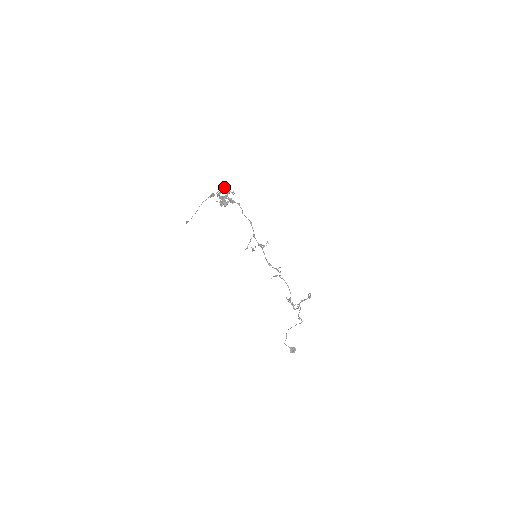
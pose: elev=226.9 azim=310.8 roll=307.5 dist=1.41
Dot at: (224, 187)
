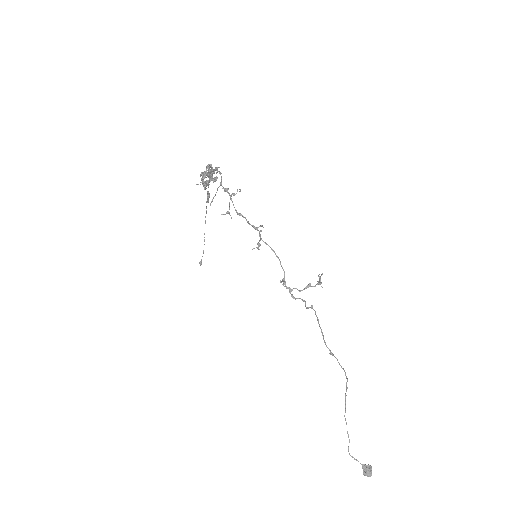
Dot at: occluded
